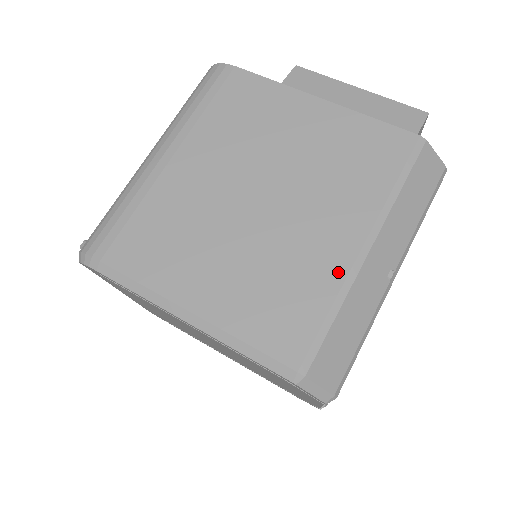
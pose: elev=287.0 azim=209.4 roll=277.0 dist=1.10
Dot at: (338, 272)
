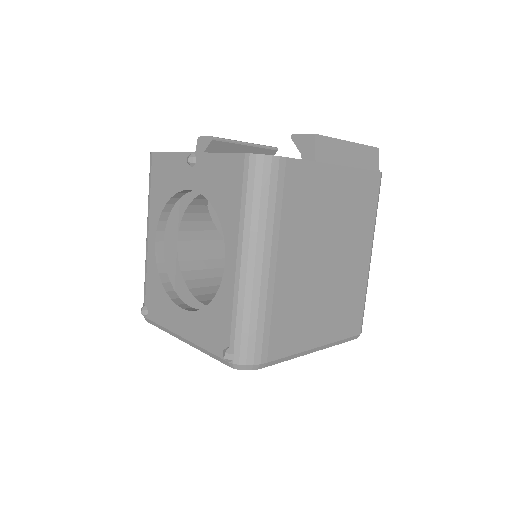
Dot at: (365, 278)
